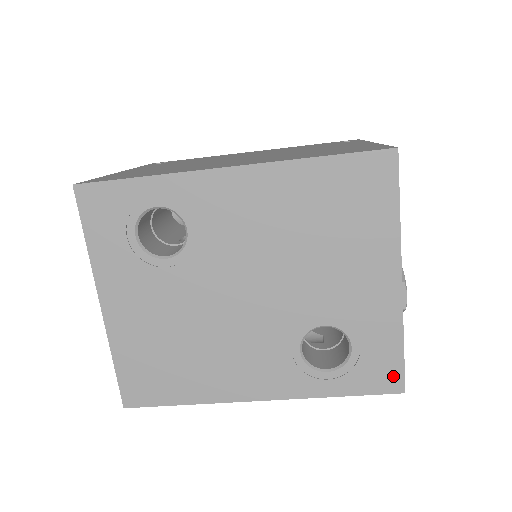
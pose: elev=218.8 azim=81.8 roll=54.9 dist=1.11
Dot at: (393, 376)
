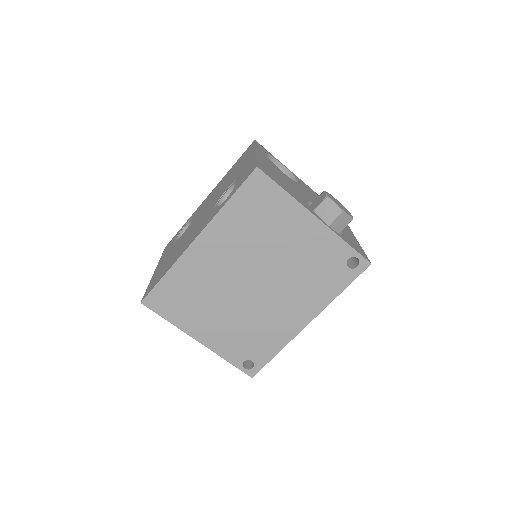
Dot at: (252, 169)
